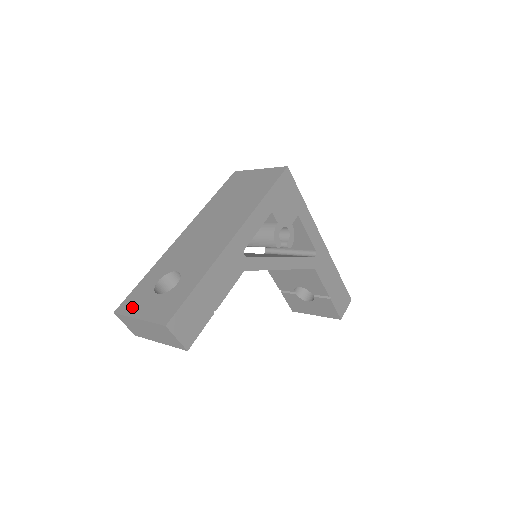
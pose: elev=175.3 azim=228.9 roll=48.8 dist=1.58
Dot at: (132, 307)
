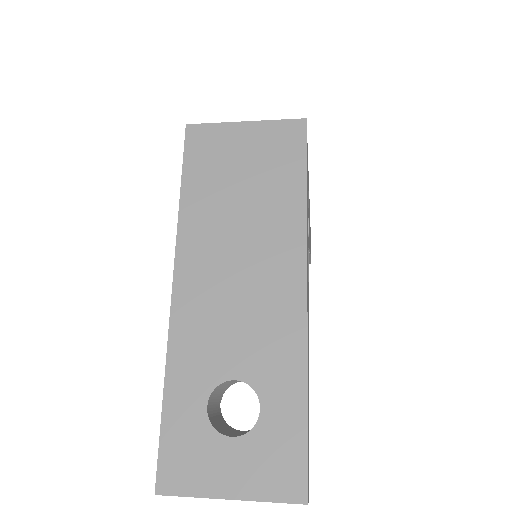
Dot at: (193, 476)
